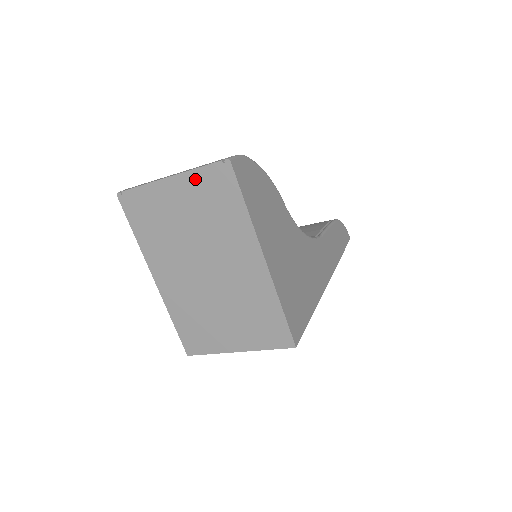
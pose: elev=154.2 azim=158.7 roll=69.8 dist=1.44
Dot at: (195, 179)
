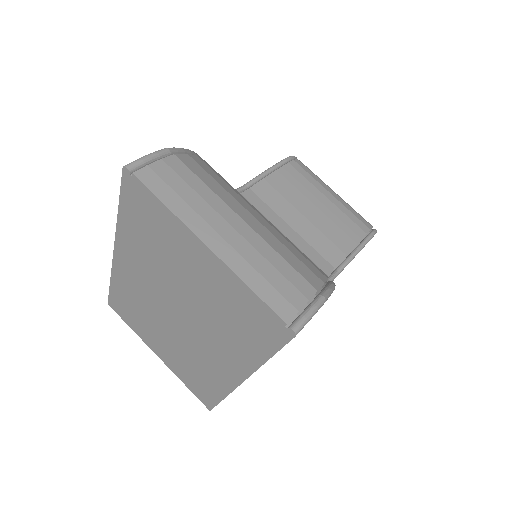
Dot at: (237, 288)
